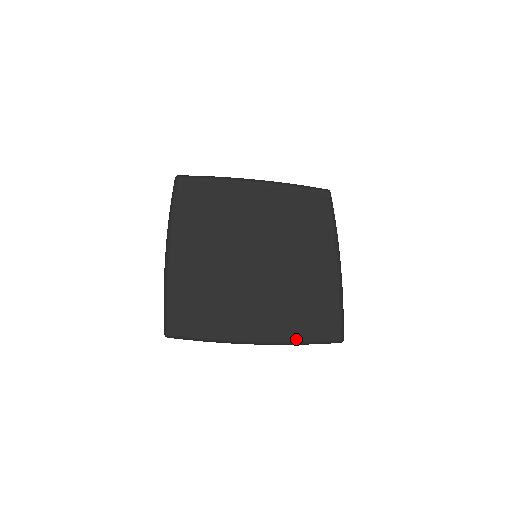
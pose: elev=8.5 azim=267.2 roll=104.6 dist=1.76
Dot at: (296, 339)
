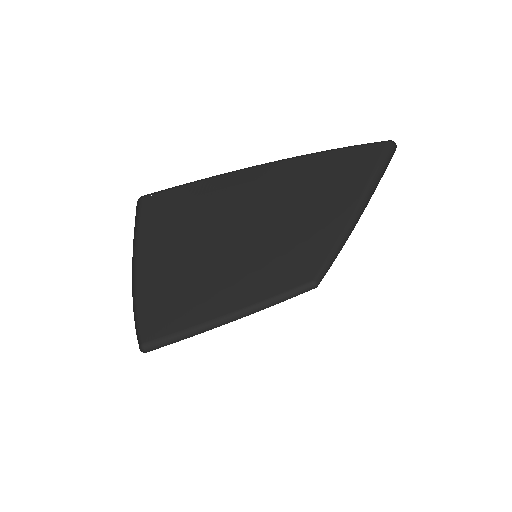
Dot at: (273, 295)
